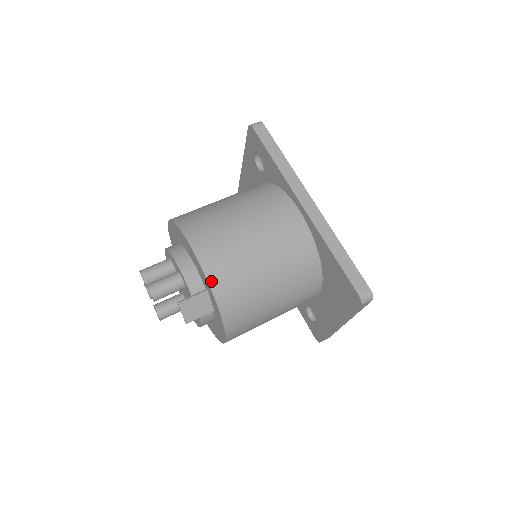
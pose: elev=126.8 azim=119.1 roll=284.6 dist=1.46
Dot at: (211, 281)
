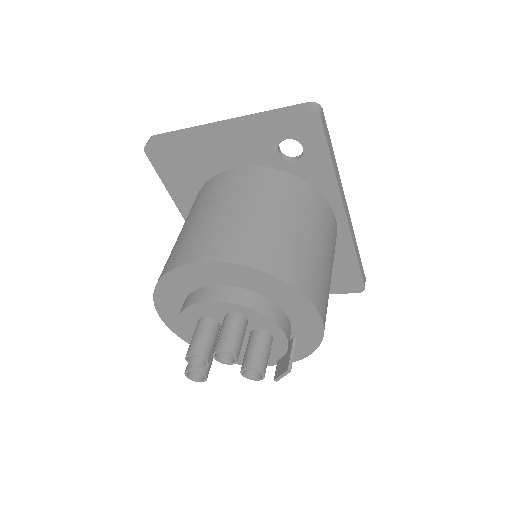
Dot at: (323, 336)
